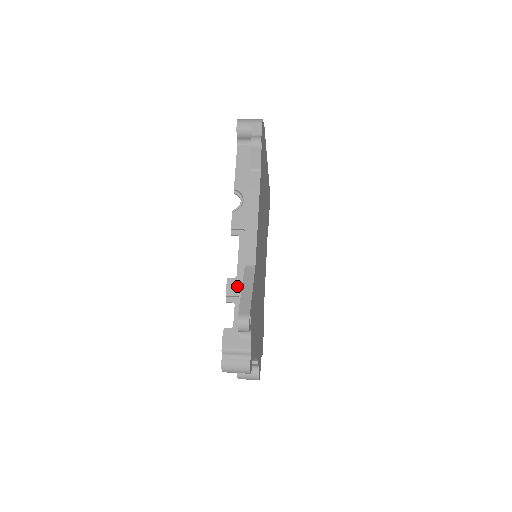
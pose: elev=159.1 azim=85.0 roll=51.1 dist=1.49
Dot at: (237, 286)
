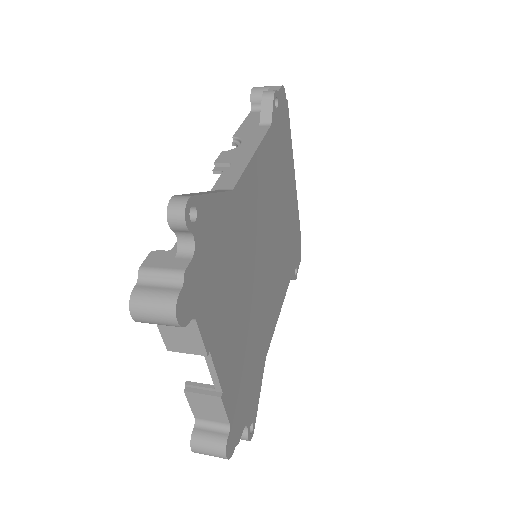
Dot at: occluded
